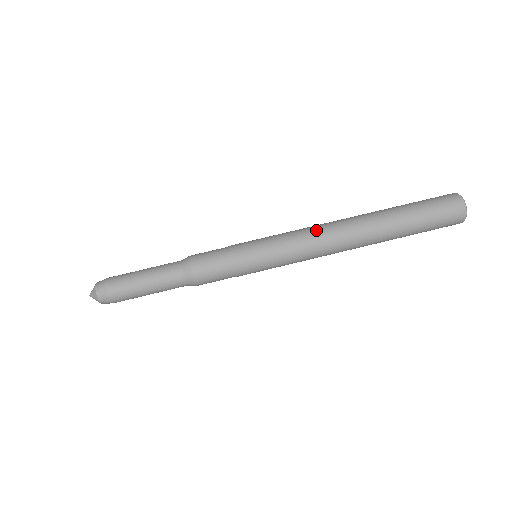
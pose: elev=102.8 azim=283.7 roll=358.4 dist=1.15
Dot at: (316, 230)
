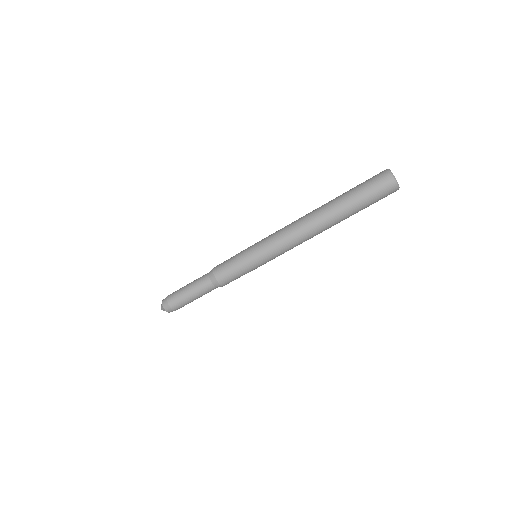
Dot at: (296, 241)
